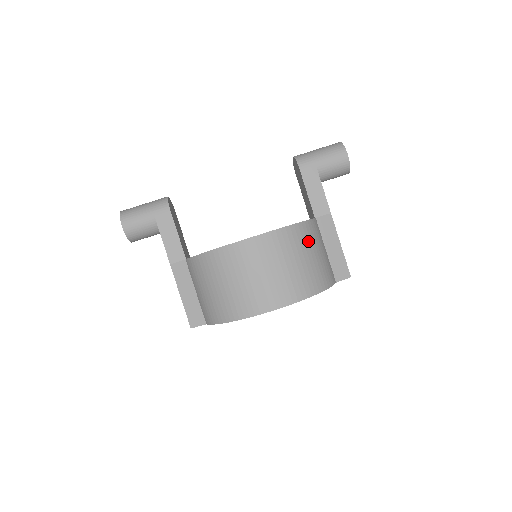
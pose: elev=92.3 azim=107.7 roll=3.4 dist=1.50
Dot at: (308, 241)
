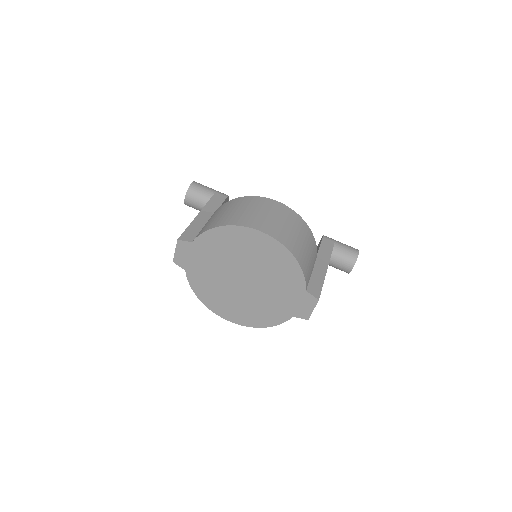
Dot at: (308, 240)
